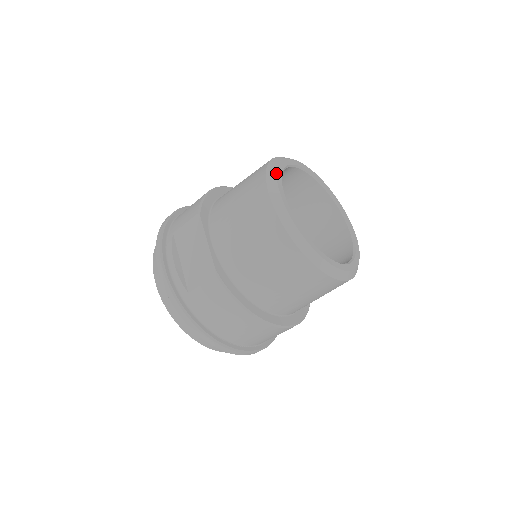
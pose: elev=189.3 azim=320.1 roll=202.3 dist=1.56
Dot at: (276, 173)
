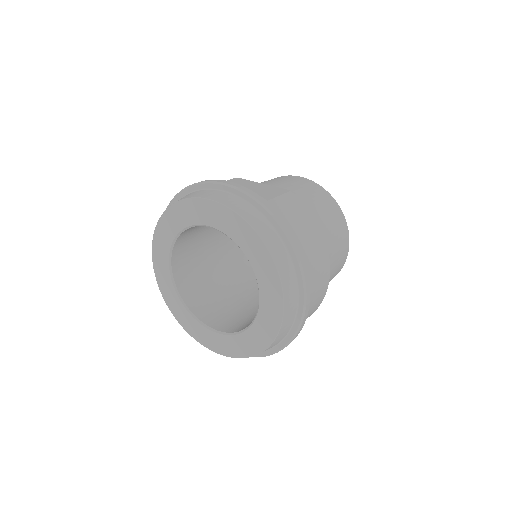
Dot at: occluded
